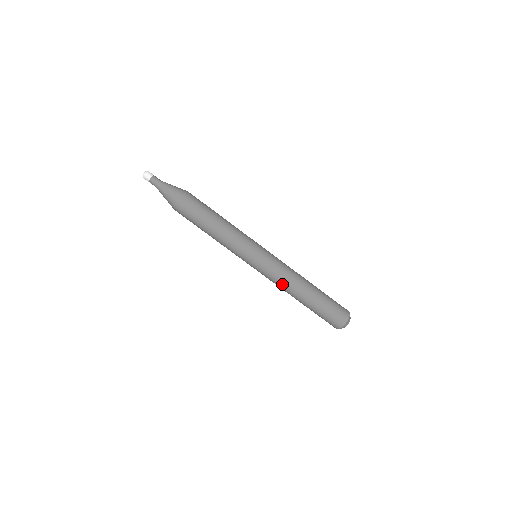
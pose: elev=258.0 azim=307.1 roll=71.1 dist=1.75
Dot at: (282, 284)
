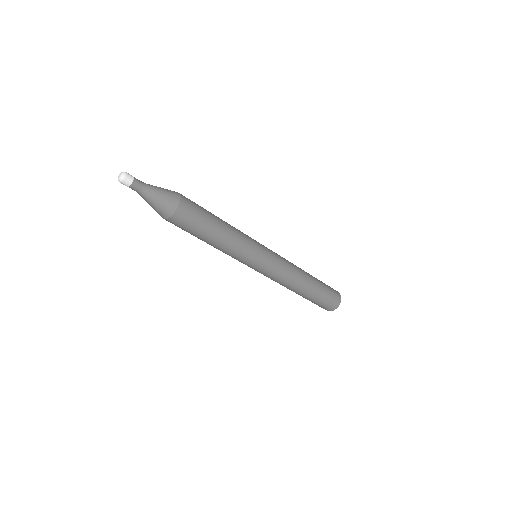
Dot at: occluded
